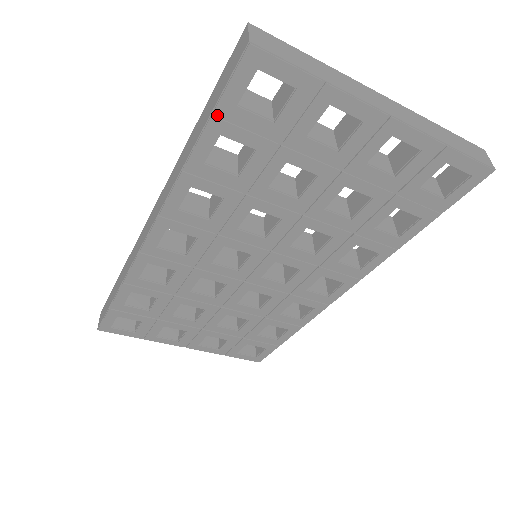
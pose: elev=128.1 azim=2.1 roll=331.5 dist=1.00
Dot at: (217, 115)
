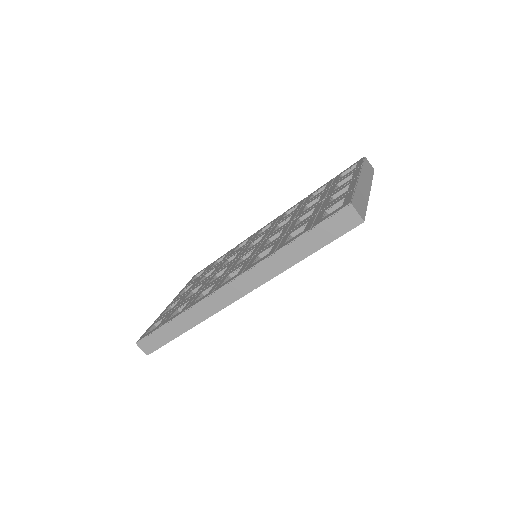
Dot at: (324, 244)
